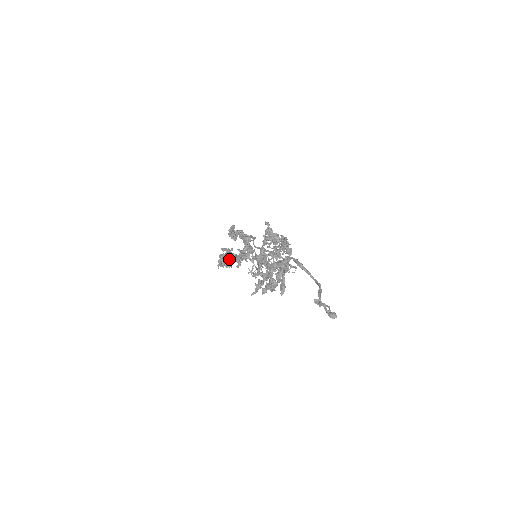
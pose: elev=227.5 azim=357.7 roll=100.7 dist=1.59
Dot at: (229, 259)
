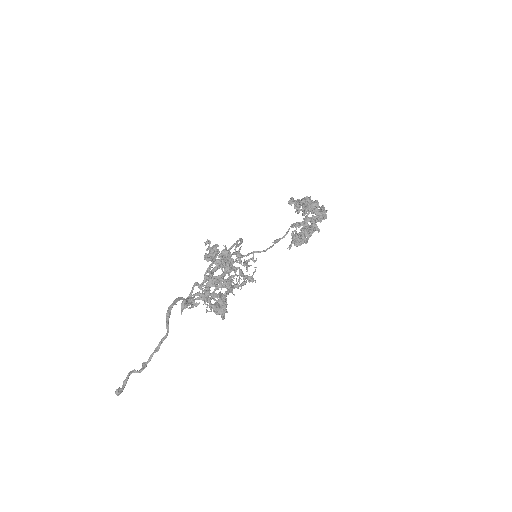
Dot at: occluded
